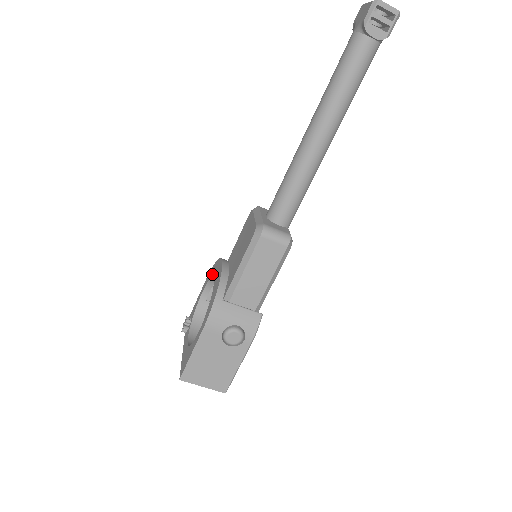
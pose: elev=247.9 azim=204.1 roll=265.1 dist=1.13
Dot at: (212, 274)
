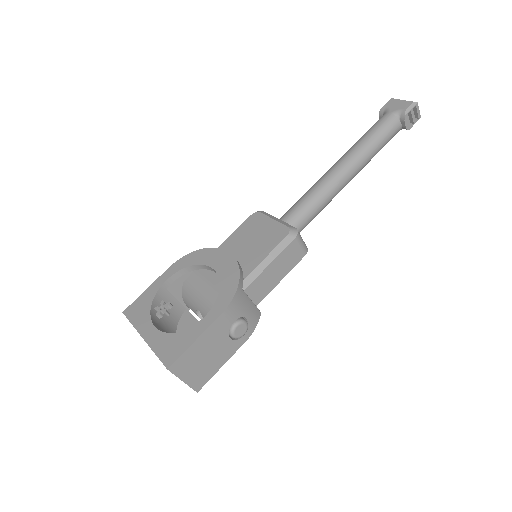
Dot at: (196, 262)
